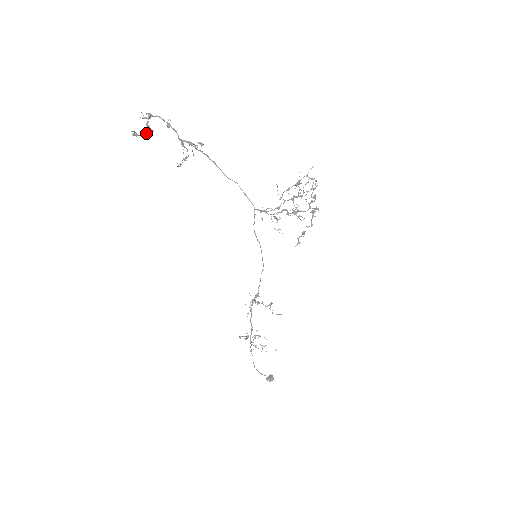
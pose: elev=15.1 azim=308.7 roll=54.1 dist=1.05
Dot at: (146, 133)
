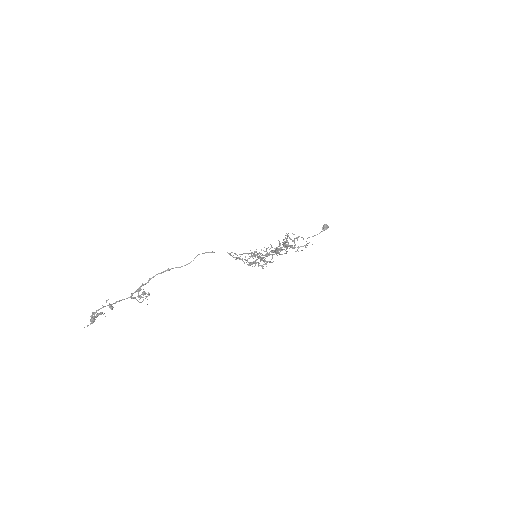
Dot at: (100, 313)
